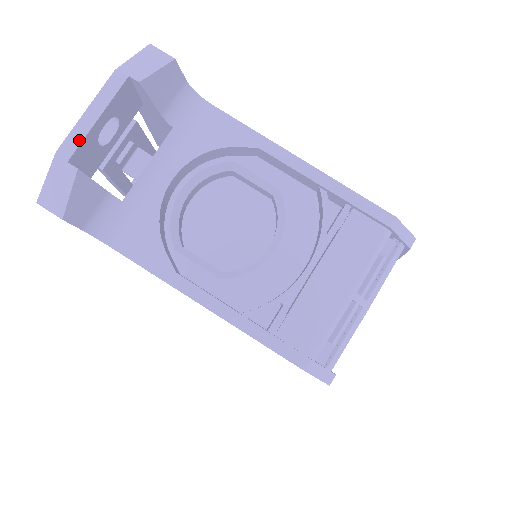
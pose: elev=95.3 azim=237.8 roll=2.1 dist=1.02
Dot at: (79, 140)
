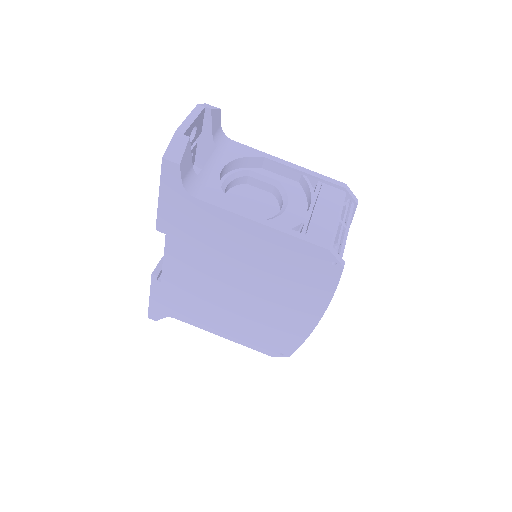
Dot at: (187, 127)
